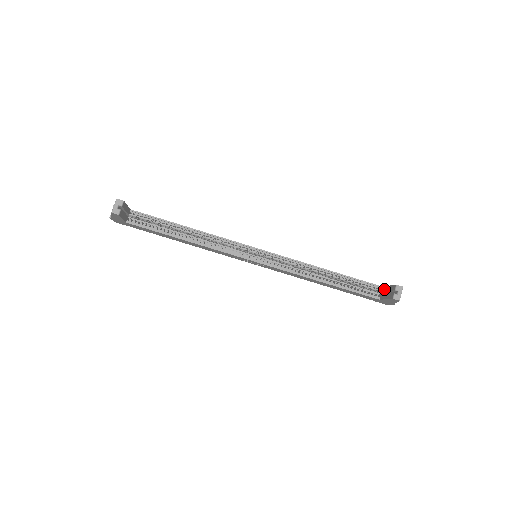
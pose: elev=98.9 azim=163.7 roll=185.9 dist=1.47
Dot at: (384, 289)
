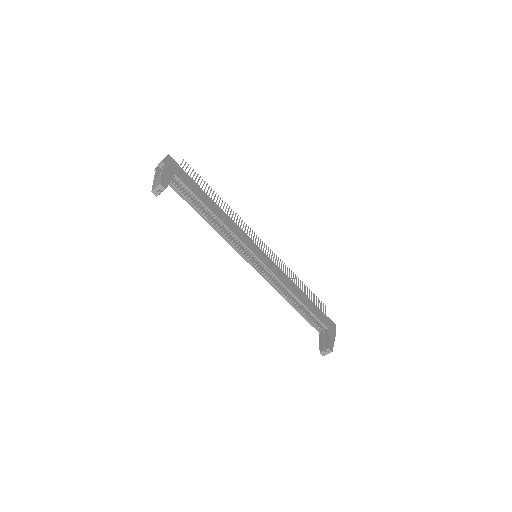
Dot at: (326, 333)
